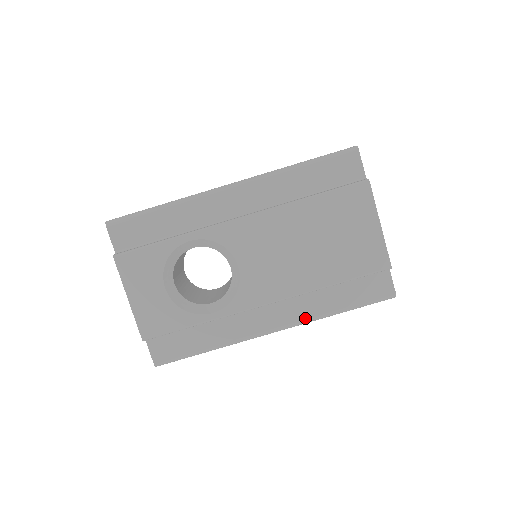
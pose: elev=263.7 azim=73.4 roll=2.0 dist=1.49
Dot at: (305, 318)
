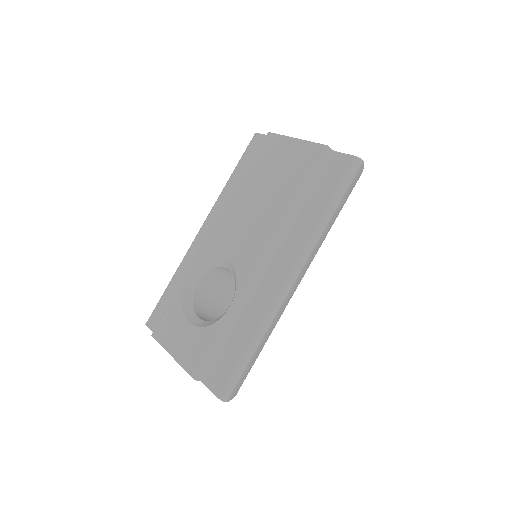
Dot at: (304, 244)
